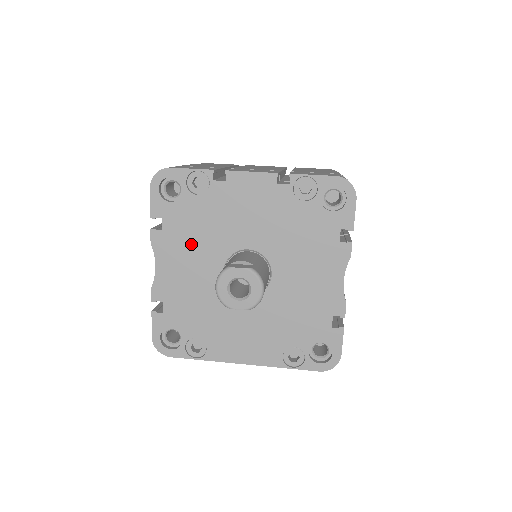
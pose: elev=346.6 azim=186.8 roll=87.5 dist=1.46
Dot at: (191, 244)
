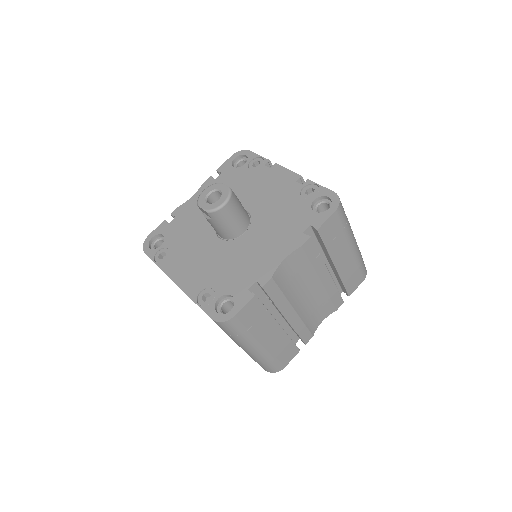
Dot at: occluded
